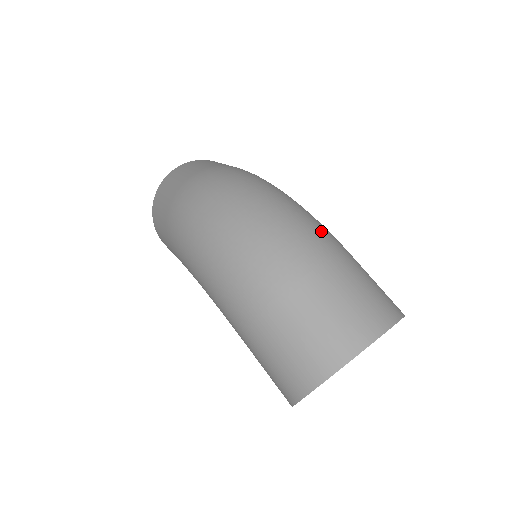
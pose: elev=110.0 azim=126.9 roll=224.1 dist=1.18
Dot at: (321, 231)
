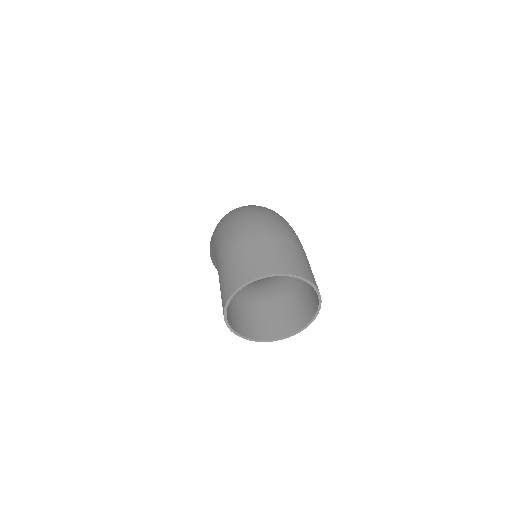
Dot at: (295, 235)
